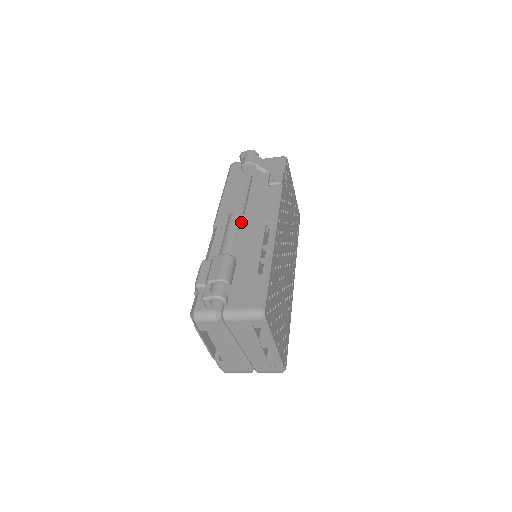
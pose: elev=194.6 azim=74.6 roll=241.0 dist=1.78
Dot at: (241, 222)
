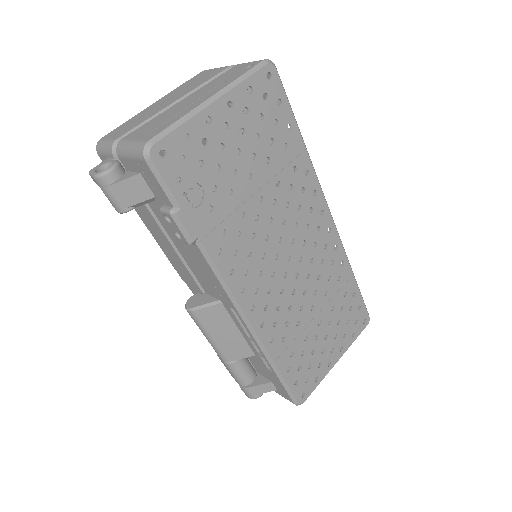
Dot at: (205, 322)
